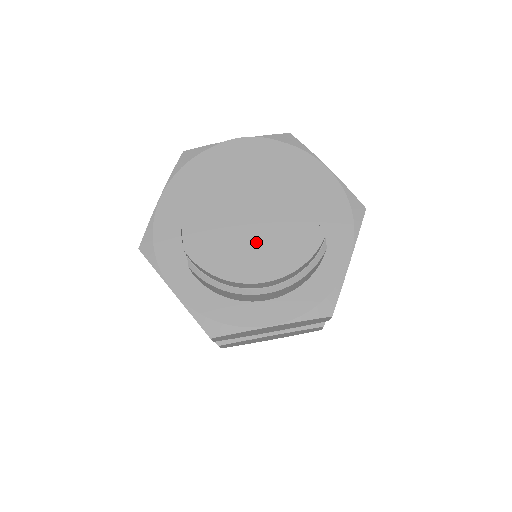
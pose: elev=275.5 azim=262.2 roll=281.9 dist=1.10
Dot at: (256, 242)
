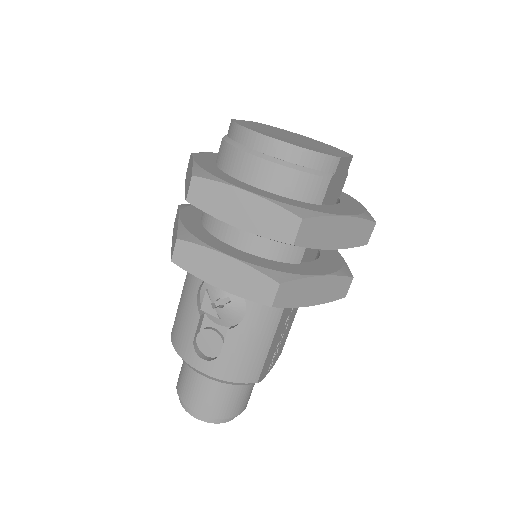
Dot at: (283, 137)
